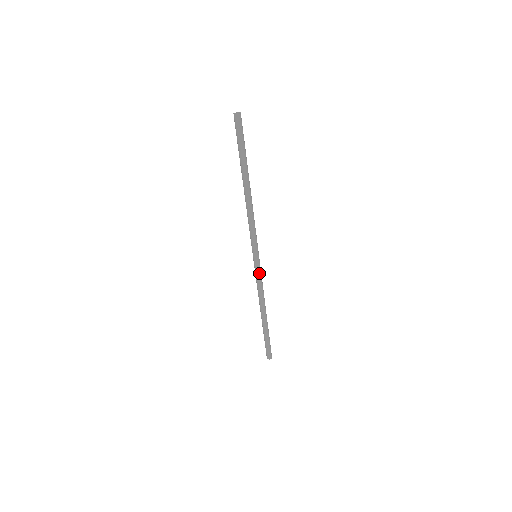
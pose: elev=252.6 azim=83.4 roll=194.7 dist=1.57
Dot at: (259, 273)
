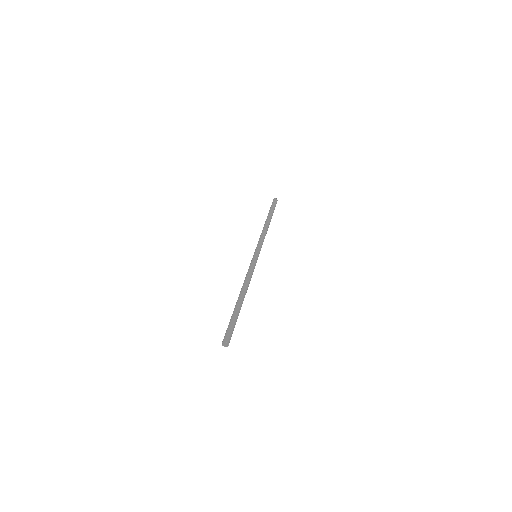
Dot at: (254, 264)
